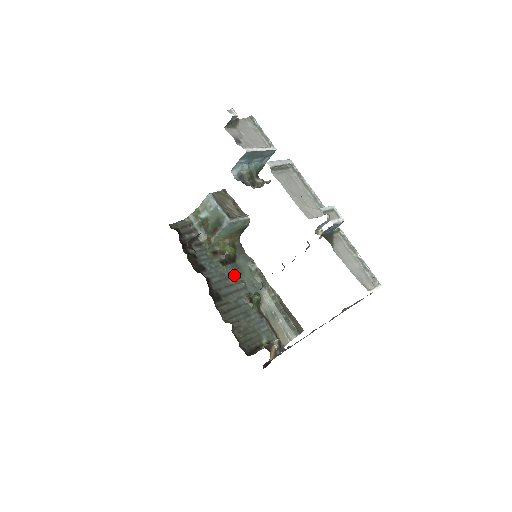
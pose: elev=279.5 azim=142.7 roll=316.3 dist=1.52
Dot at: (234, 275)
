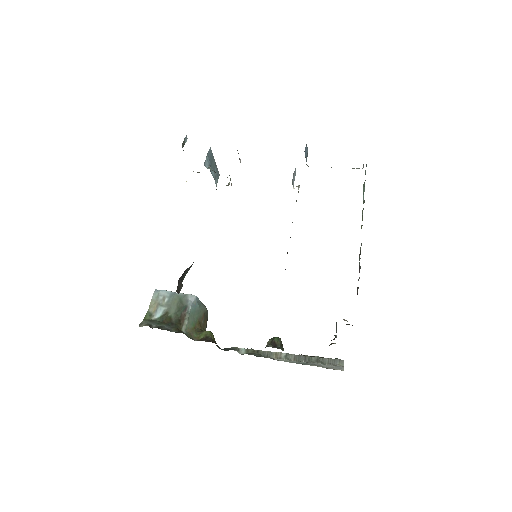
Dot at: occluded
